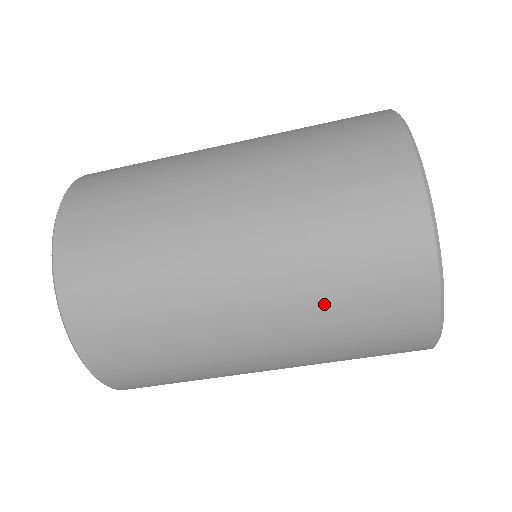
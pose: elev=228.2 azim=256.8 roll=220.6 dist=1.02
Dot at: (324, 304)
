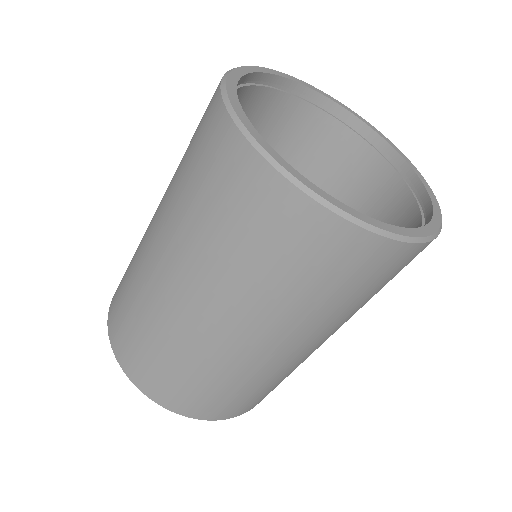
Dot at: (200, 231)
